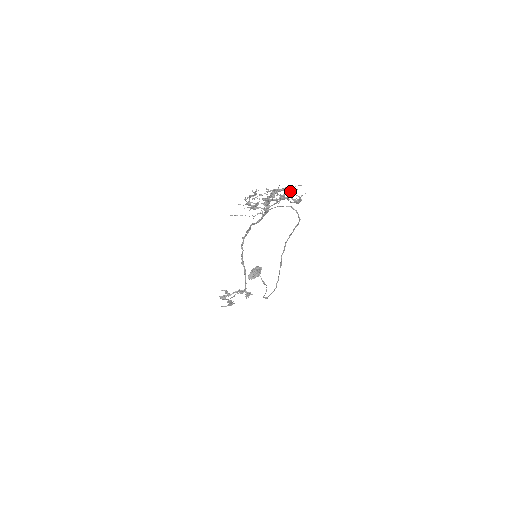
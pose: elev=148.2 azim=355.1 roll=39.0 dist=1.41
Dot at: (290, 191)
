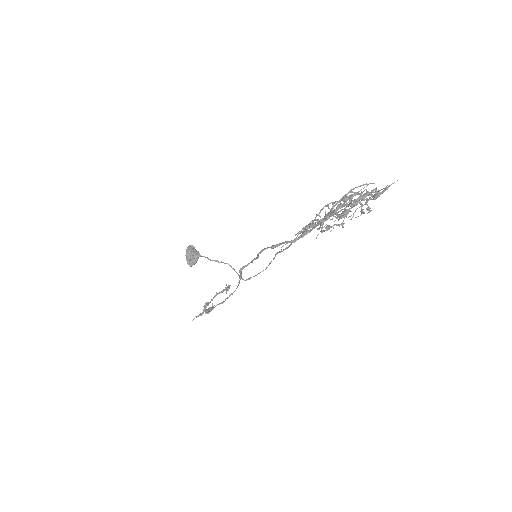
Dot at: (381, 193)
